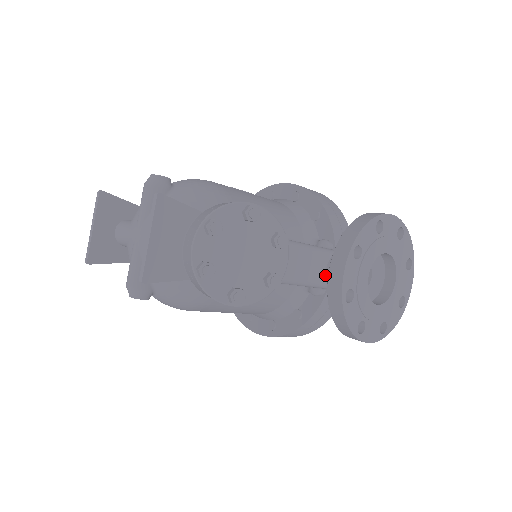
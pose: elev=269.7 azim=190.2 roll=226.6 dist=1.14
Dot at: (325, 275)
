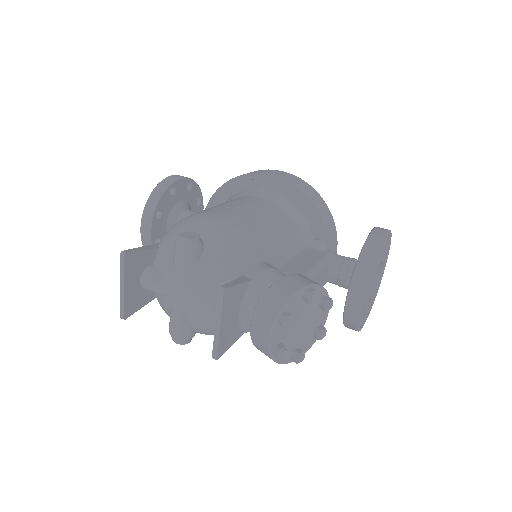
Dot at: (326, 277)
